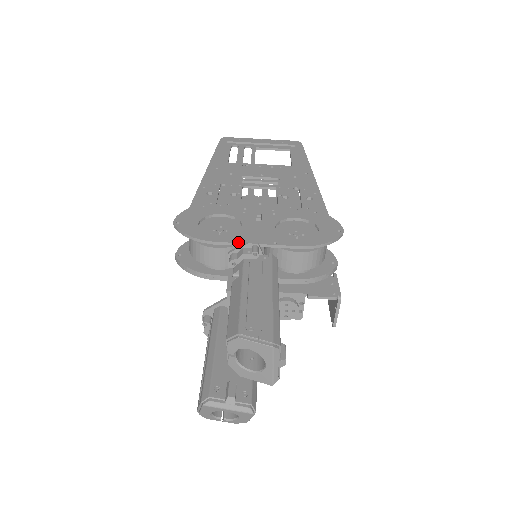
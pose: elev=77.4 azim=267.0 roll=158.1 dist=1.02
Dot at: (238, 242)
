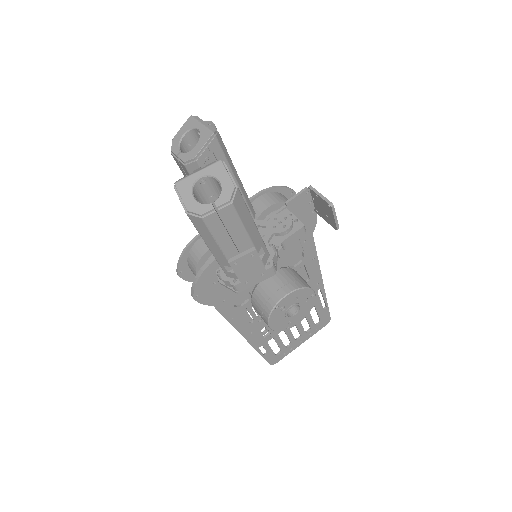
Dot at: occluded
